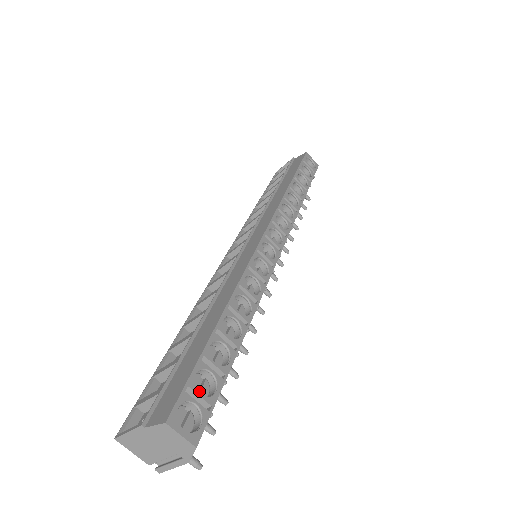
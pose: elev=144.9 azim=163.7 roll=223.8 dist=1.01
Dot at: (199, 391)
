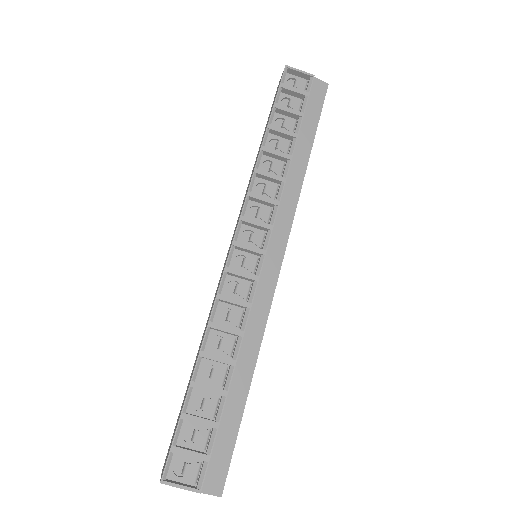
Dot at: occluded
